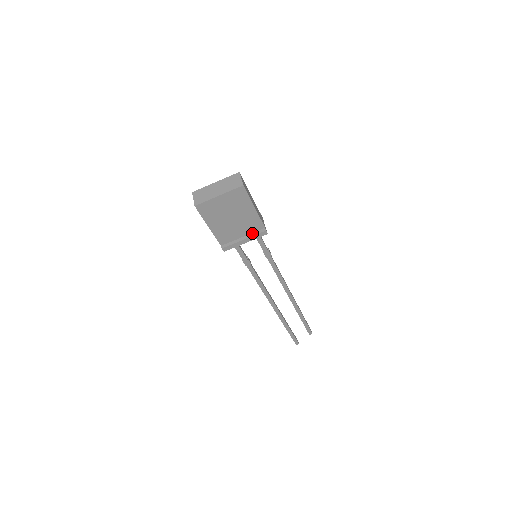
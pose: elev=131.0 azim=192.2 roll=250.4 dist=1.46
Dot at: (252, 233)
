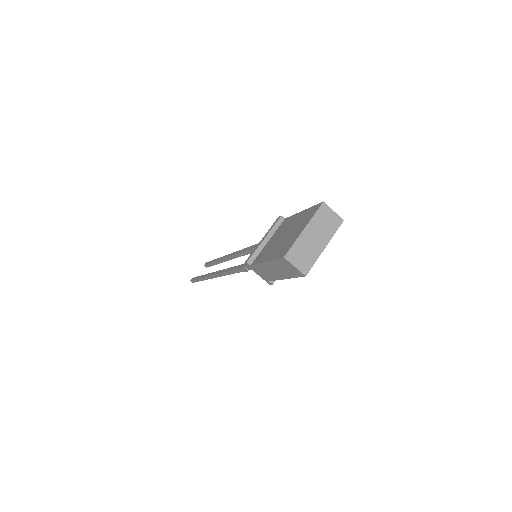
Dot at: occluded
